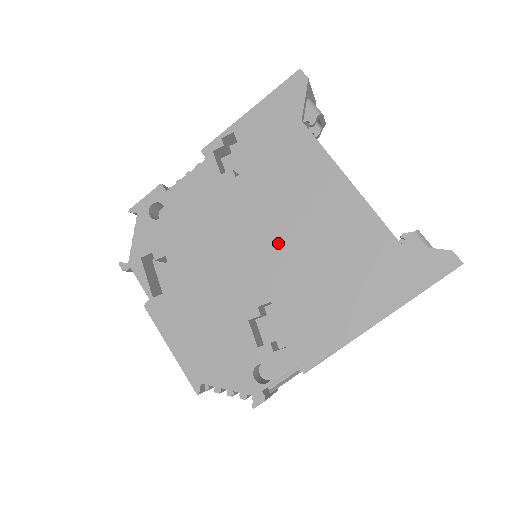
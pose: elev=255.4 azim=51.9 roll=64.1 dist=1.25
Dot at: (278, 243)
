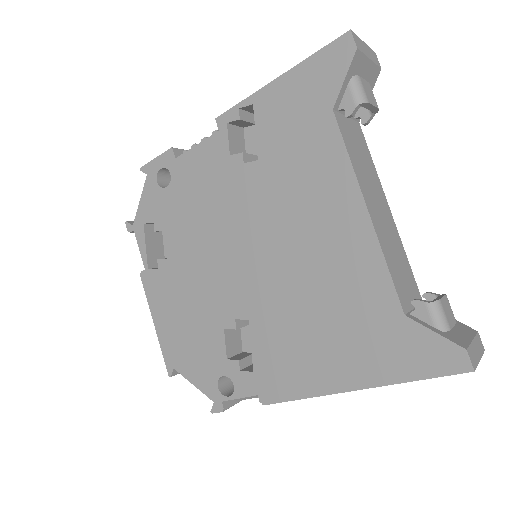
Dot at: (270, 259)
